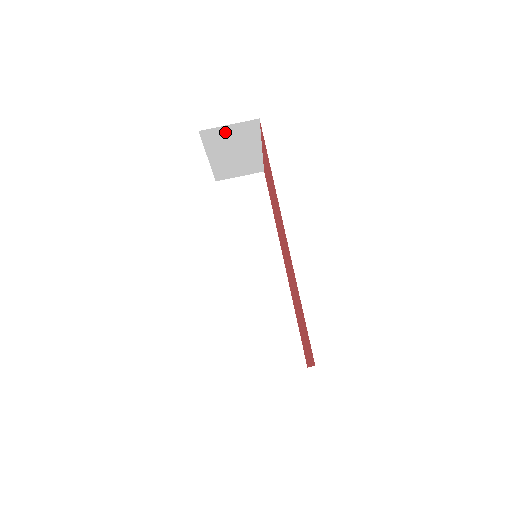
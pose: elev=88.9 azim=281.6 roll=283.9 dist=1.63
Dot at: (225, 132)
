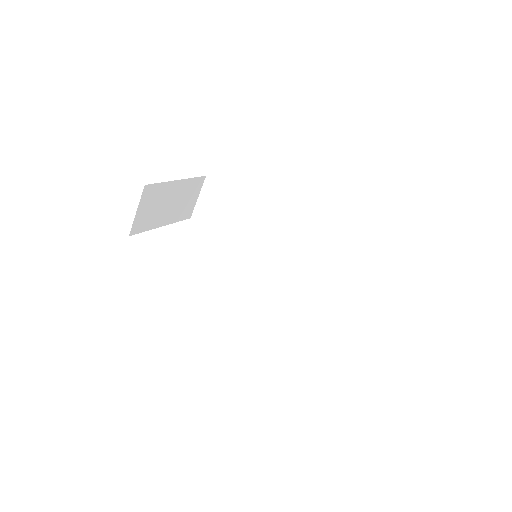
Dot at: (142, 214)
